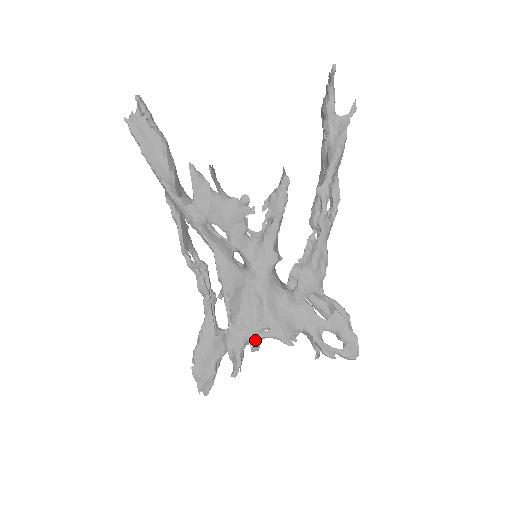
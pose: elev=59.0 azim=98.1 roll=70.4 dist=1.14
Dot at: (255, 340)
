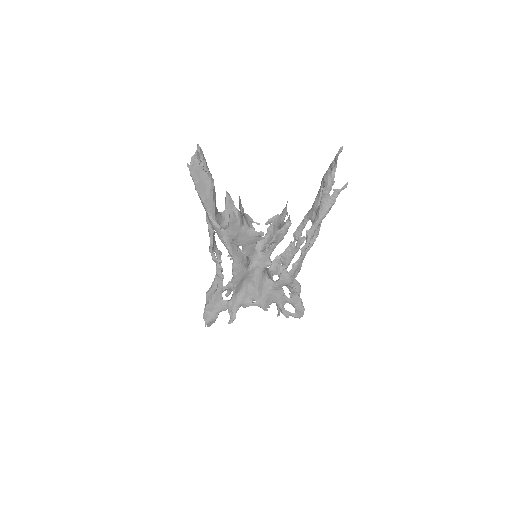
Dot at: (246, 306)
